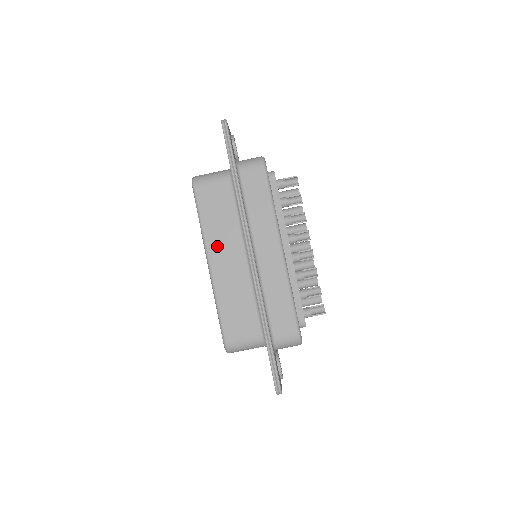
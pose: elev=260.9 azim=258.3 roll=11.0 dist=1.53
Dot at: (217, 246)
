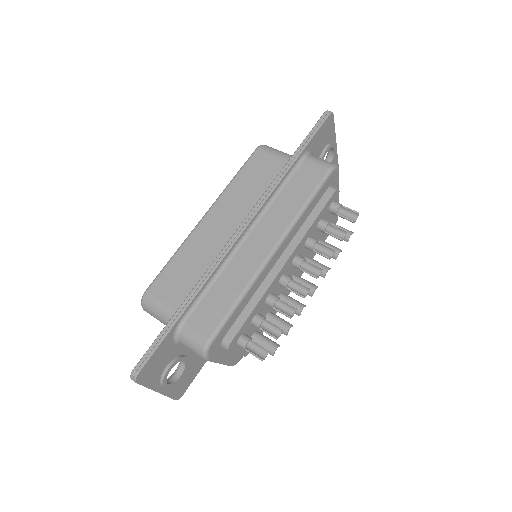
Dot at: (225, 206)
